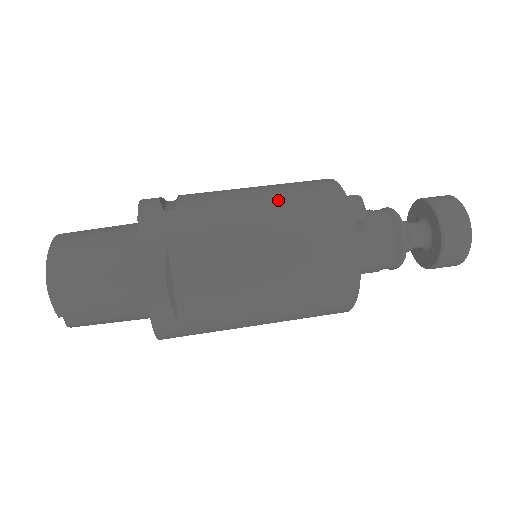
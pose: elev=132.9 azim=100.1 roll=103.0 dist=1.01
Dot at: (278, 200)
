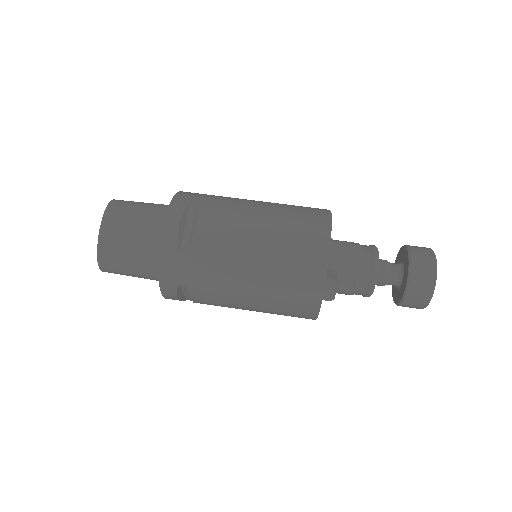
Dot at: (269, 269)
